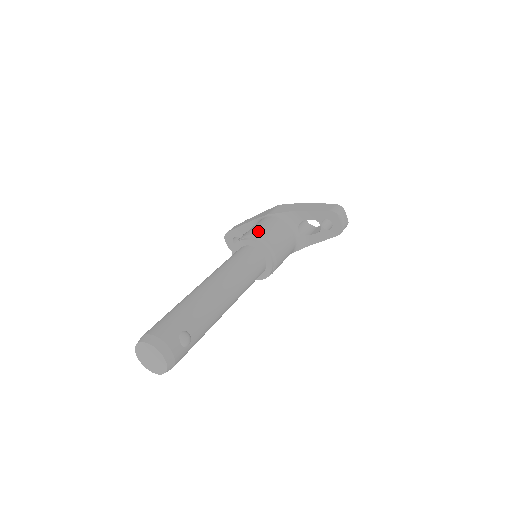
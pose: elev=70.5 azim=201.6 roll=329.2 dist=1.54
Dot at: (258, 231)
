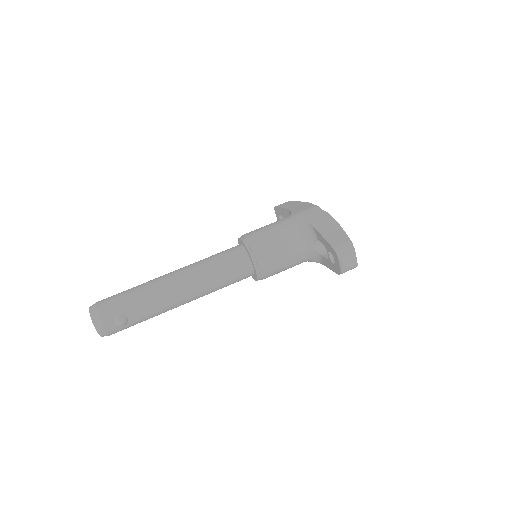
Dot at: (260, 236)
